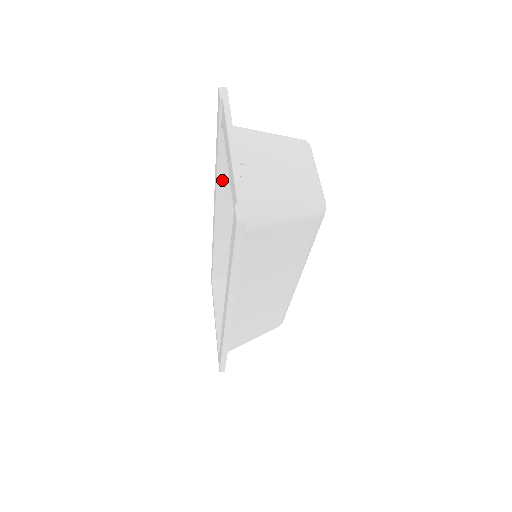
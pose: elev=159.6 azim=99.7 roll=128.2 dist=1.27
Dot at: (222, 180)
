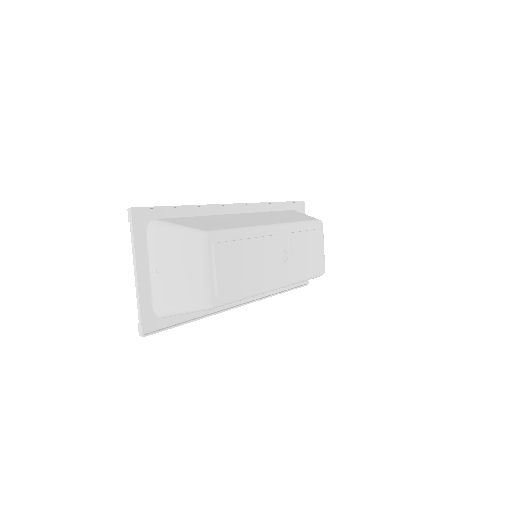
Dot at: occluded
